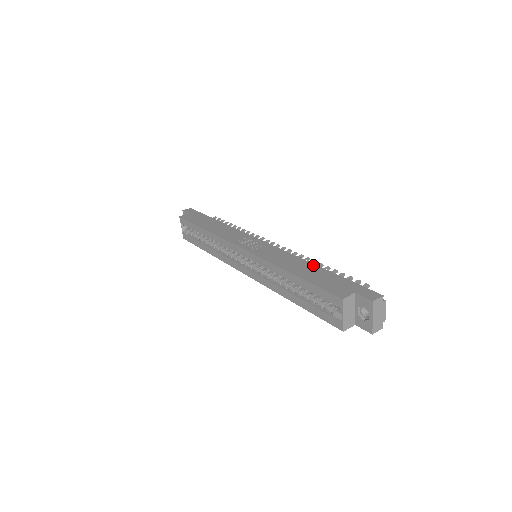
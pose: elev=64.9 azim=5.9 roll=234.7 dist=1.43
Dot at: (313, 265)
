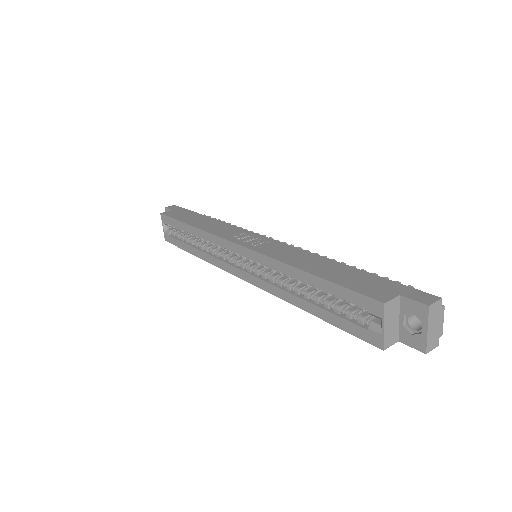
Dot at: (335, 262)
